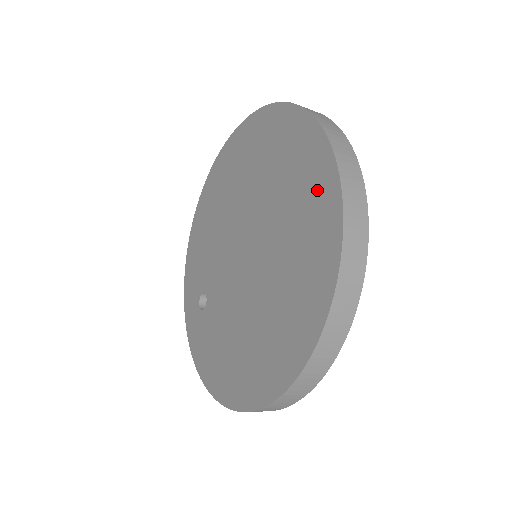
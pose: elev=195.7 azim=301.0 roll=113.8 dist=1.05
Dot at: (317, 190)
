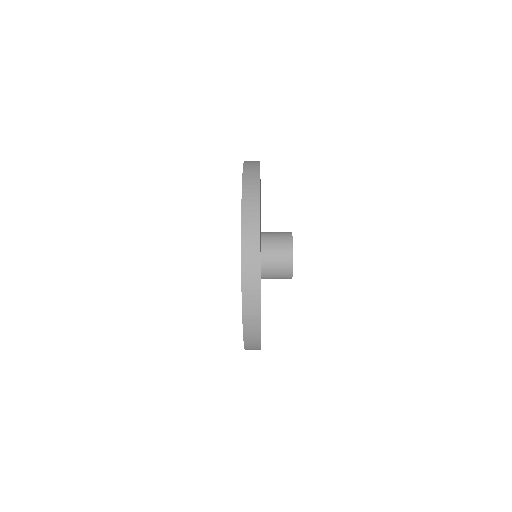
Dot at: occluded
